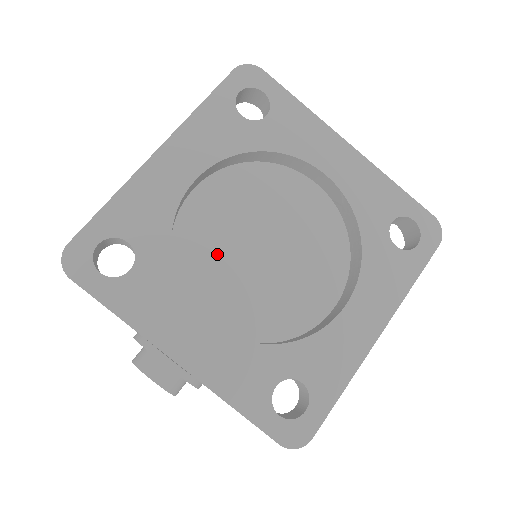
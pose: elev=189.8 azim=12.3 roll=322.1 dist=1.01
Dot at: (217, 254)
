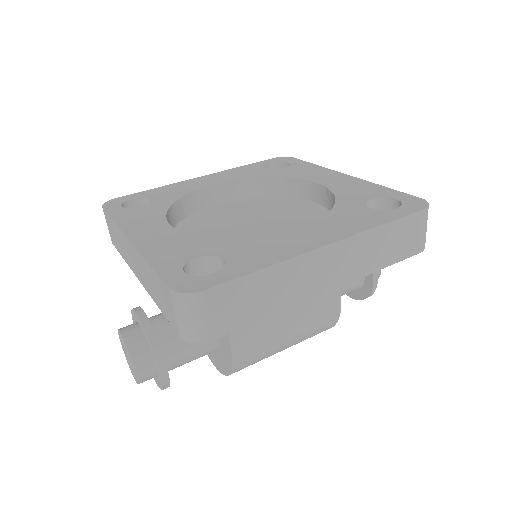
Dot at: (213, 224)
